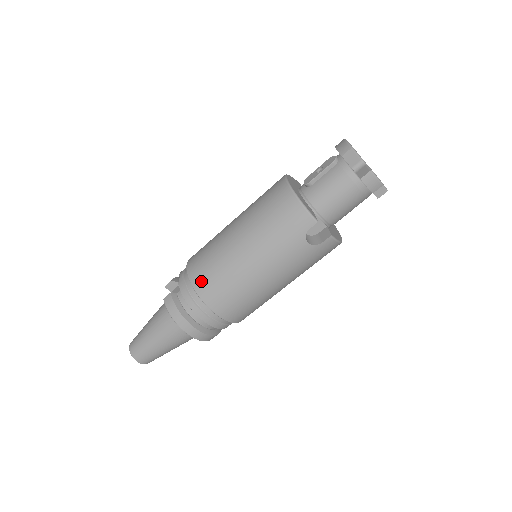
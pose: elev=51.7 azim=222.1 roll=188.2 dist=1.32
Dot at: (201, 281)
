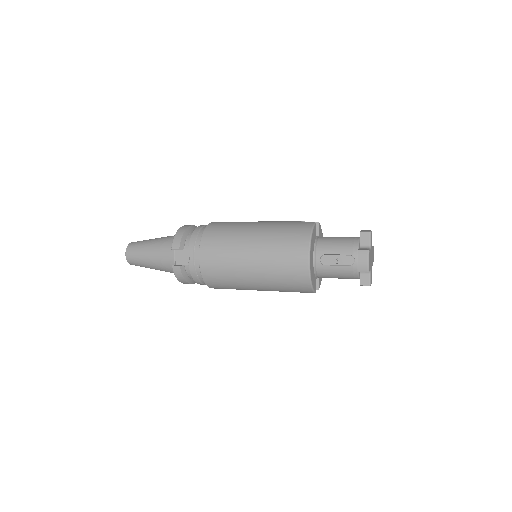
Dot at: (211, 281)
